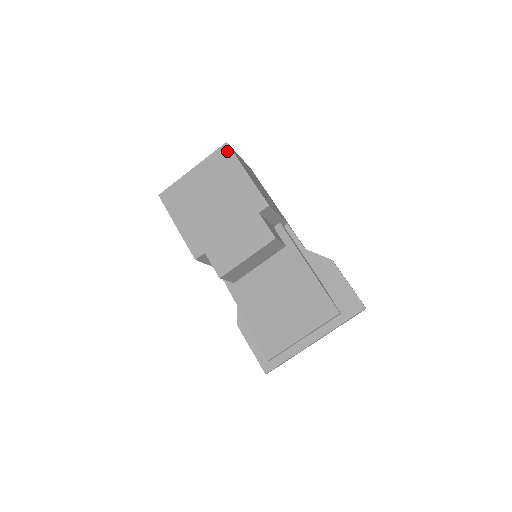
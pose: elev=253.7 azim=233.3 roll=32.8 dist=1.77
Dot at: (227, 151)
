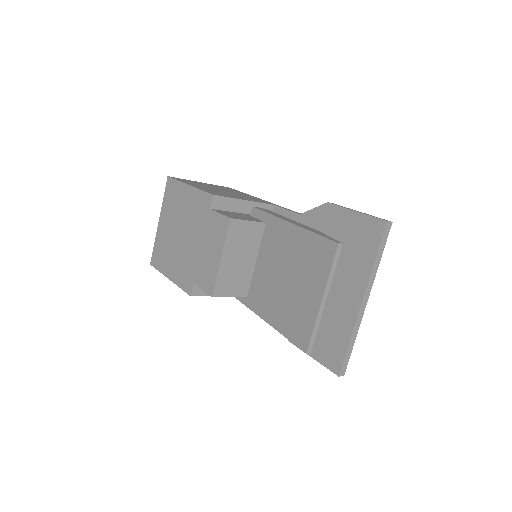
Dot at: (171, 183)
